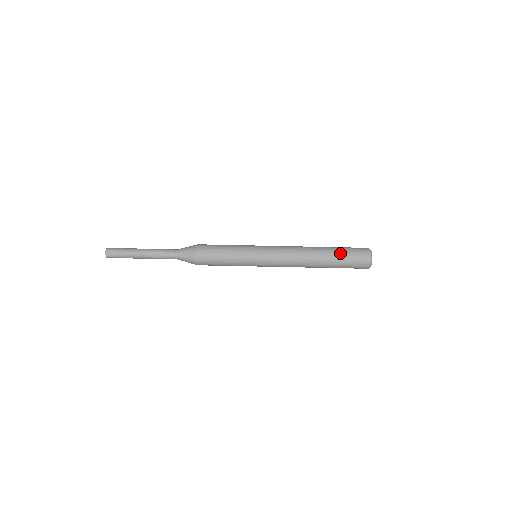
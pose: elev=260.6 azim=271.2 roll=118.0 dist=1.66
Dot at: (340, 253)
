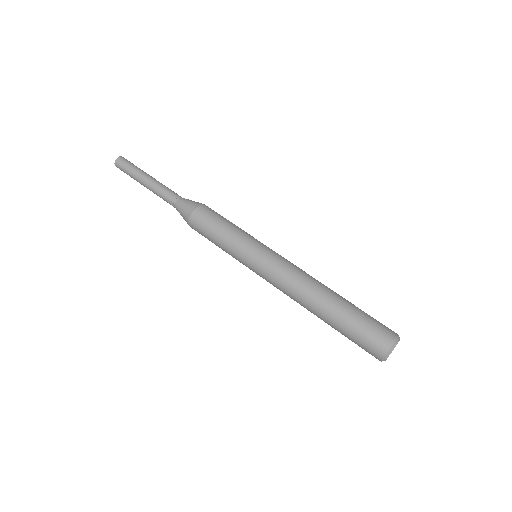
Dot at: (351, 318)
